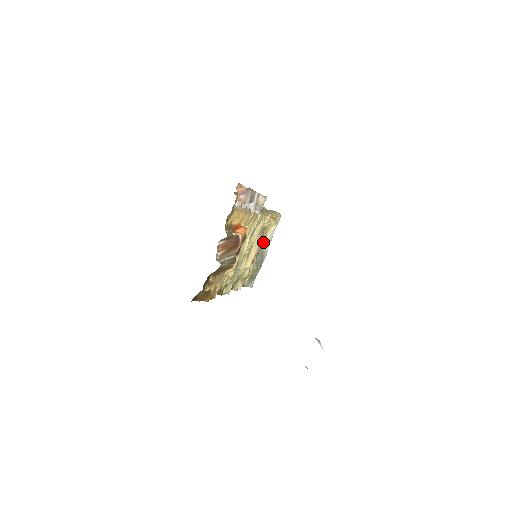
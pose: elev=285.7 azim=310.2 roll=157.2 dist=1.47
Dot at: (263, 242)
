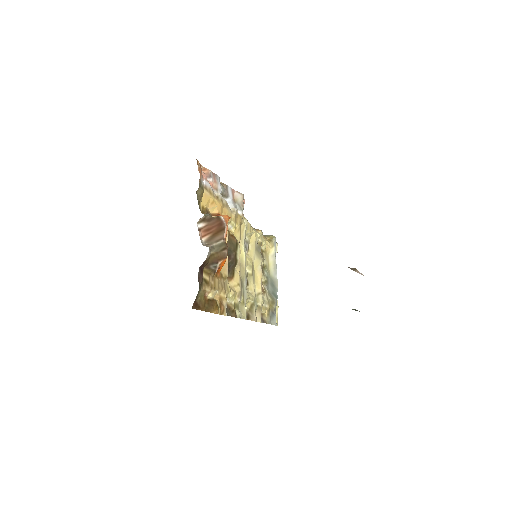
Dot at: (267, 268)
